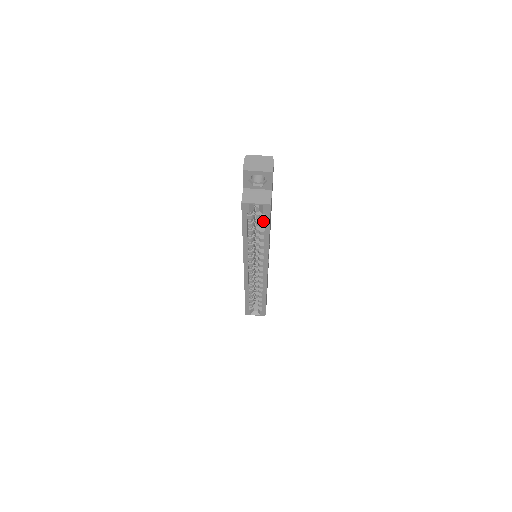
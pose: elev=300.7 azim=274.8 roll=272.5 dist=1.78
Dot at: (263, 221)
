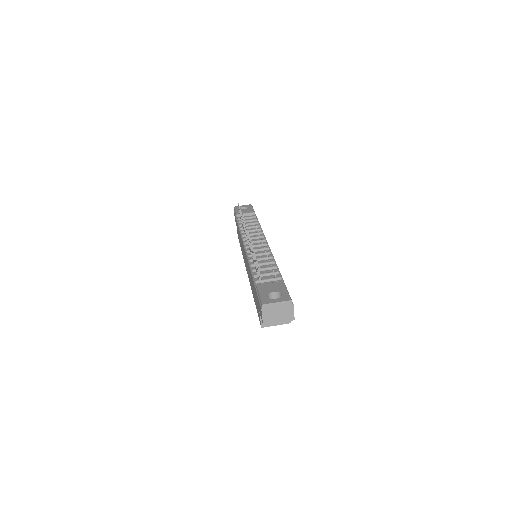
Dot at: occluded
